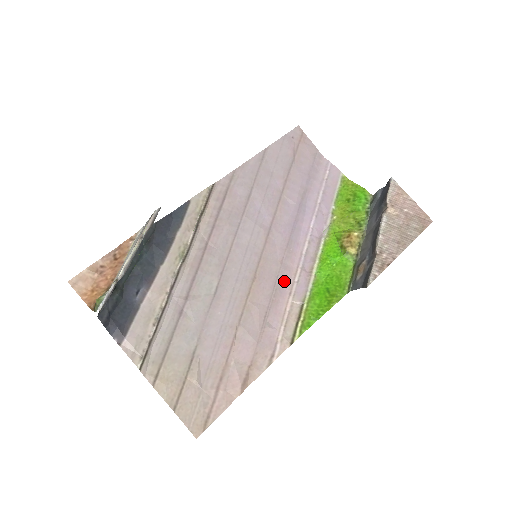
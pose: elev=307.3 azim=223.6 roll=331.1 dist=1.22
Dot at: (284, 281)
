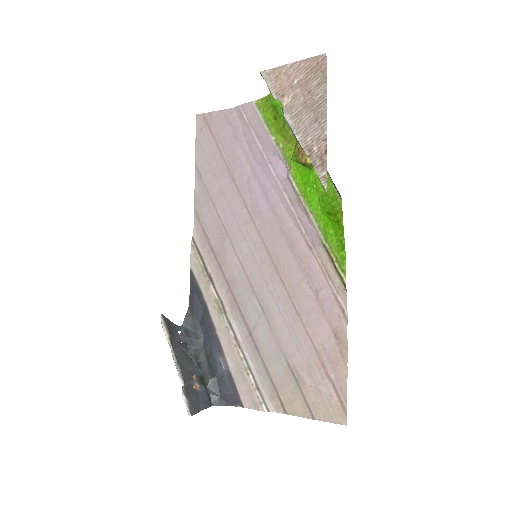
Dot at: (297, 244)
